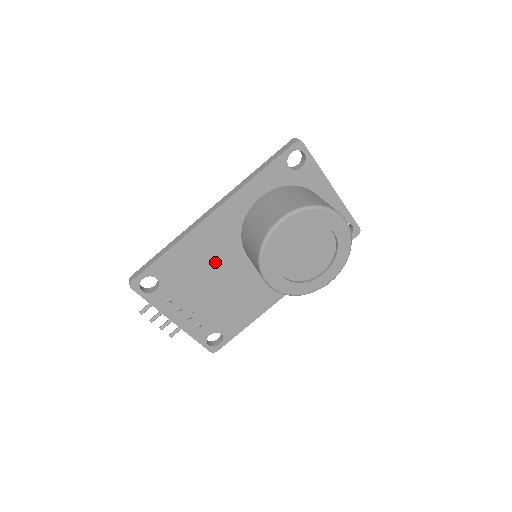
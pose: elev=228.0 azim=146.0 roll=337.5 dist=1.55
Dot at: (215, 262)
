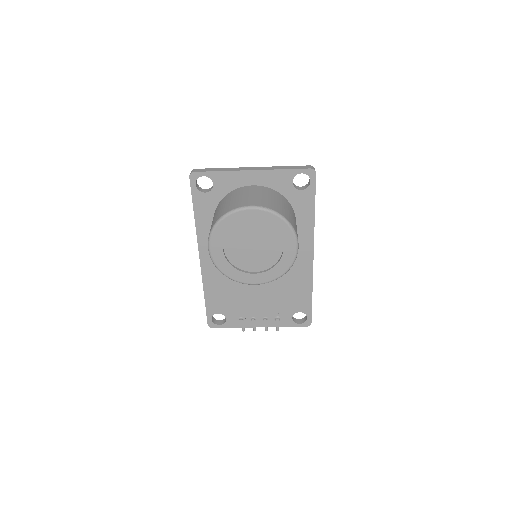
Dot at: occluded
